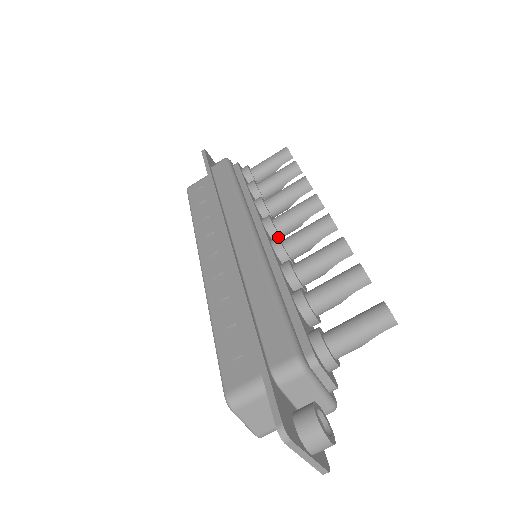
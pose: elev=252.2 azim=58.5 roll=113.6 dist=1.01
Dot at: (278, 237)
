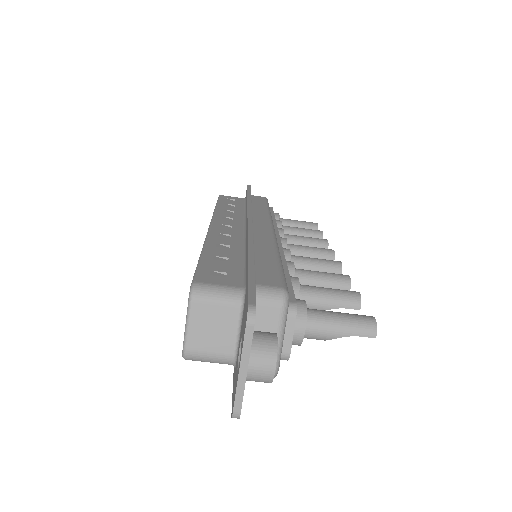
Dot at: occluded
